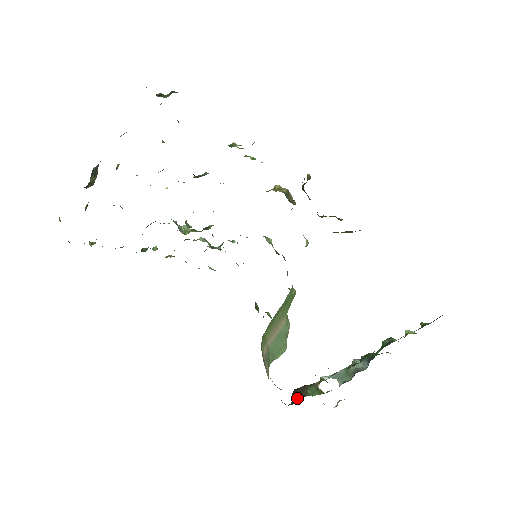
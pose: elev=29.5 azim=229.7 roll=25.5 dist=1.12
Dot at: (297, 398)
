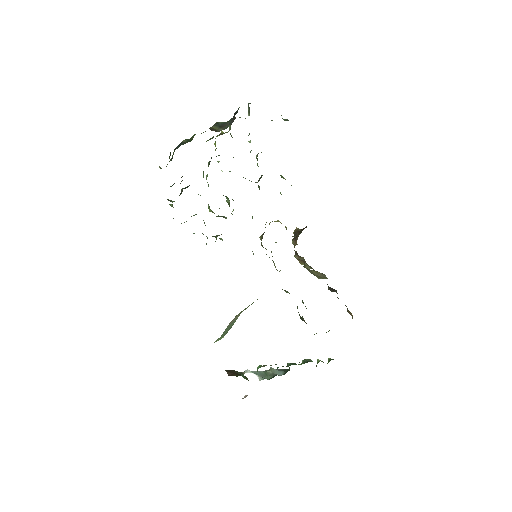
Dot at: (235, 374)
